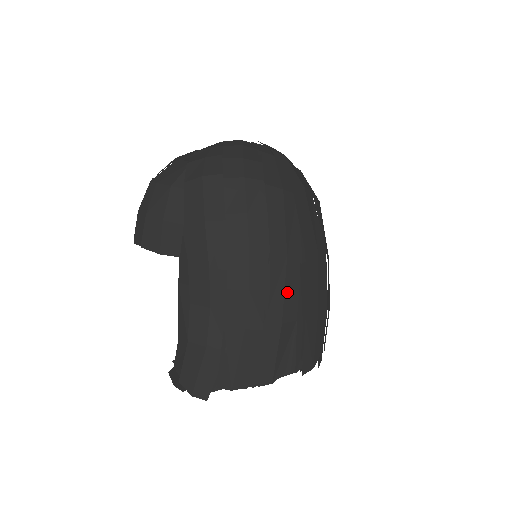
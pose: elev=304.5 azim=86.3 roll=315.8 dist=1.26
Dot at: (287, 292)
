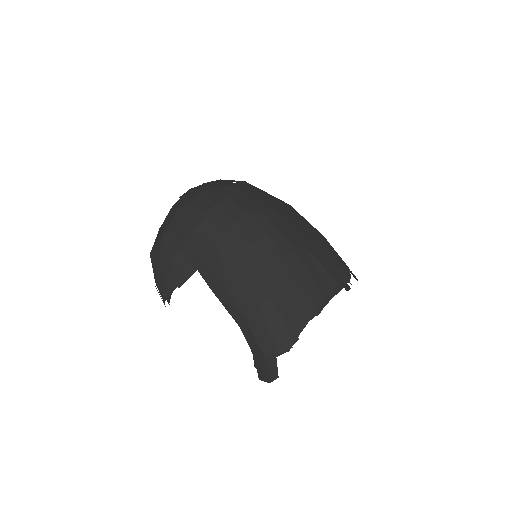
Dot at: (281, 231)
